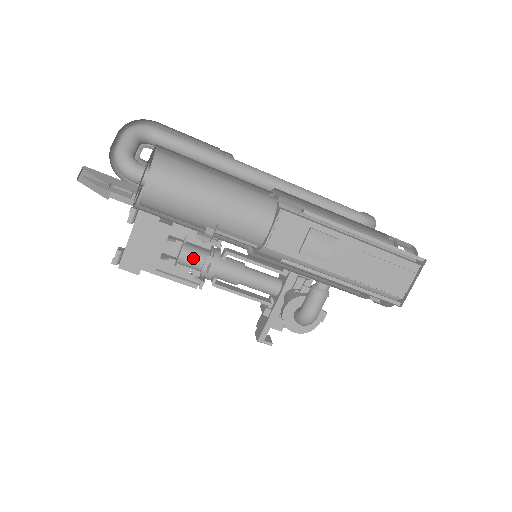
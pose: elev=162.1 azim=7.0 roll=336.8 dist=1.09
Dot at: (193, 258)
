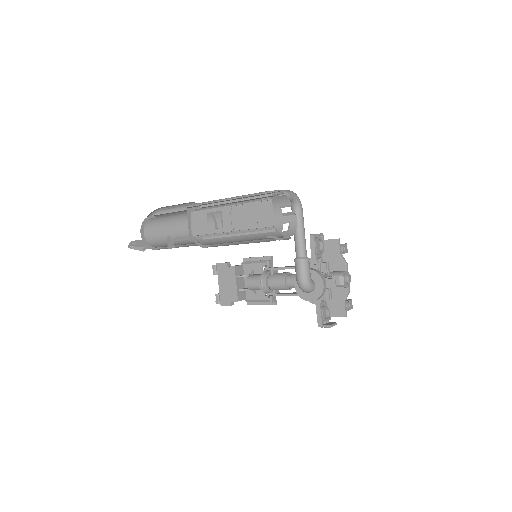
Dot at: (254, 281)
